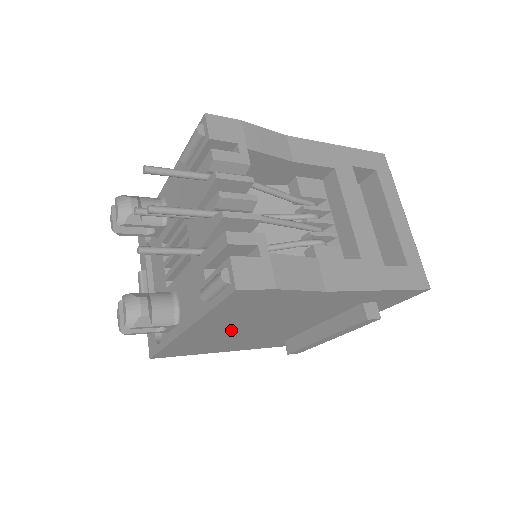
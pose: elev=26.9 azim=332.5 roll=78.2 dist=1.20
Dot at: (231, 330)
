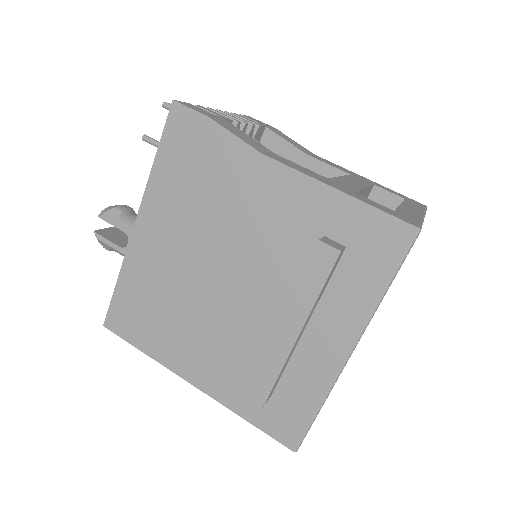
Dot at: (179, 257)
